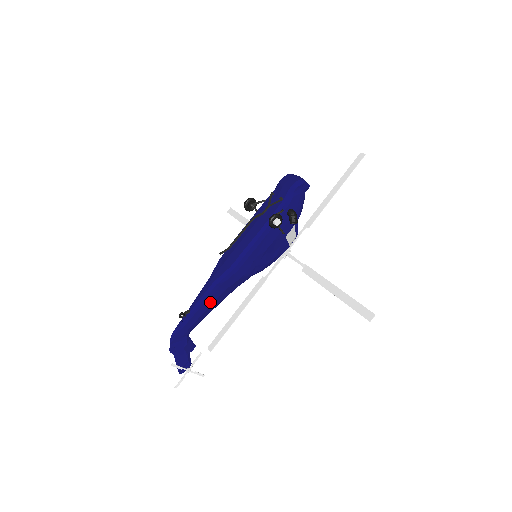
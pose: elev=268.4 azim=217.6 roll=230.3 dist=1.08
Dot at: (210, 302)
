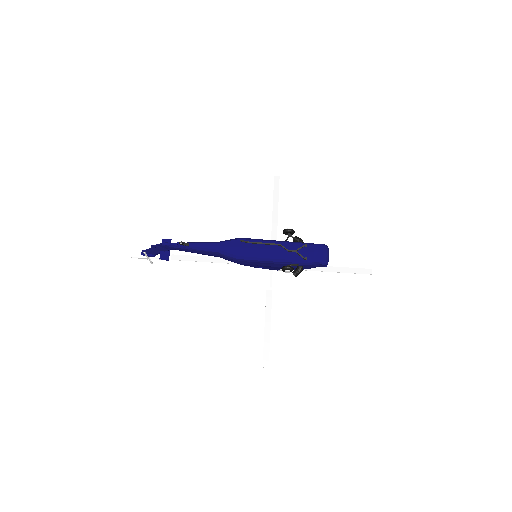
Dot at: (204, 253)
